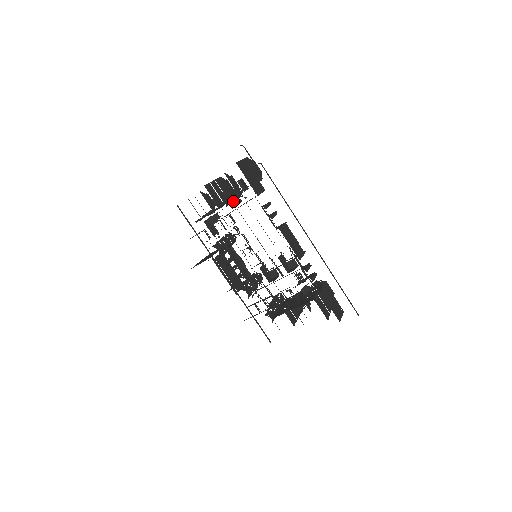
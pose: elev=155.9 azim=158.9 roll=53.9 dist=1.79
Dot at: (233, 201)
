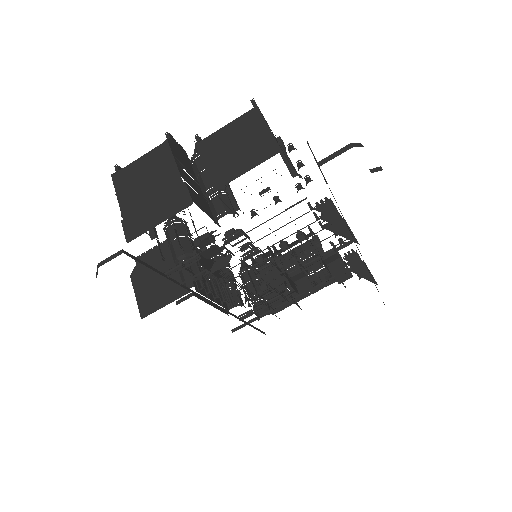
Dot at: occluded
